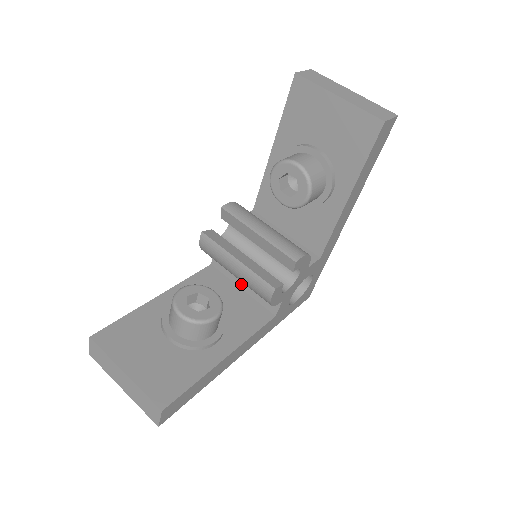
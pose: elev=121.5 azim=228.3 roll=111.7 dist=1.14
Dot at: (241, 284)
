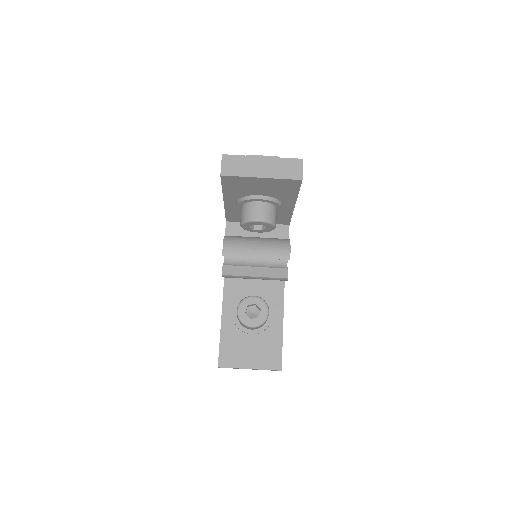
Dot at: occluded
